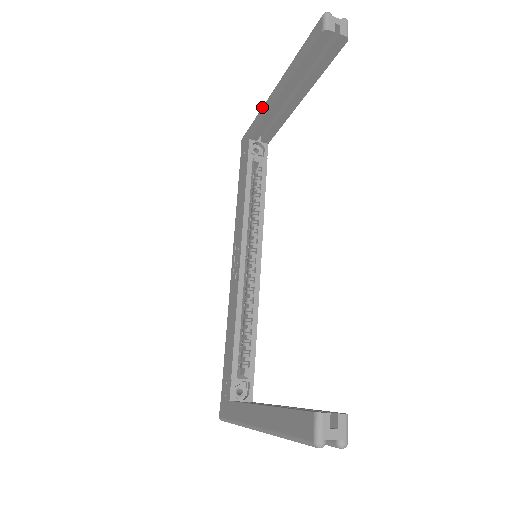
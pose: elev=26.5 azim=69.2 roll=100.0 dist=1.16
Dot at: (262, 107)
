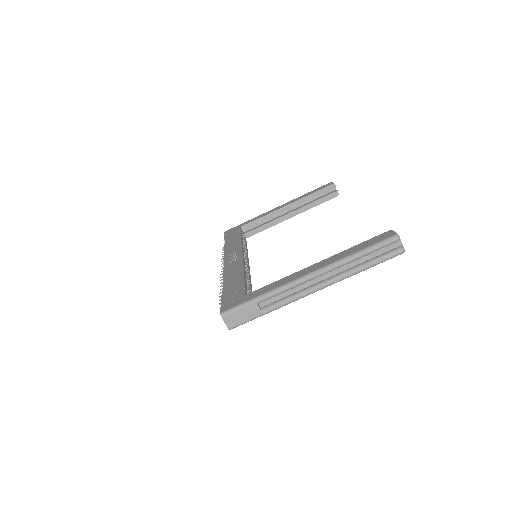
Dot at: (260, 215)
